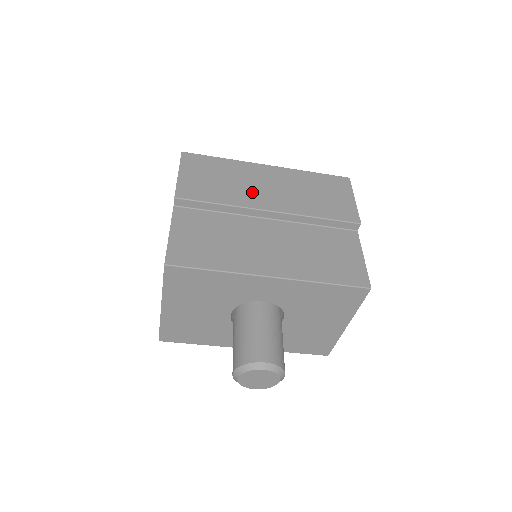
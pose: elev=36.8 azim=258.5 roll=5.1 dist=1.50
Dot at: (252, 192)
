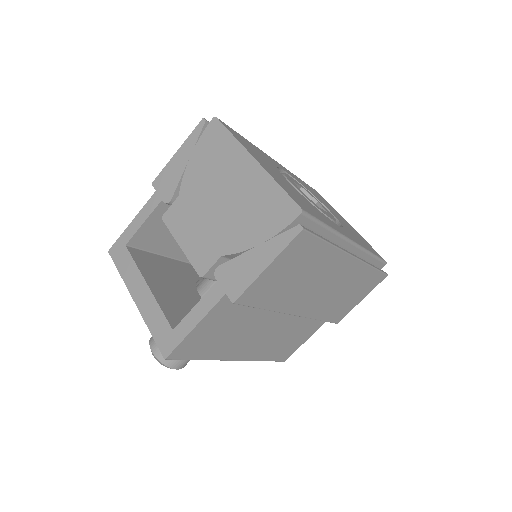
Dot at: (304, 295)
